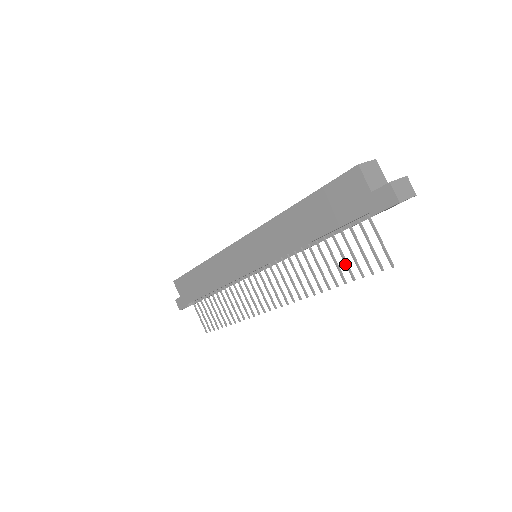
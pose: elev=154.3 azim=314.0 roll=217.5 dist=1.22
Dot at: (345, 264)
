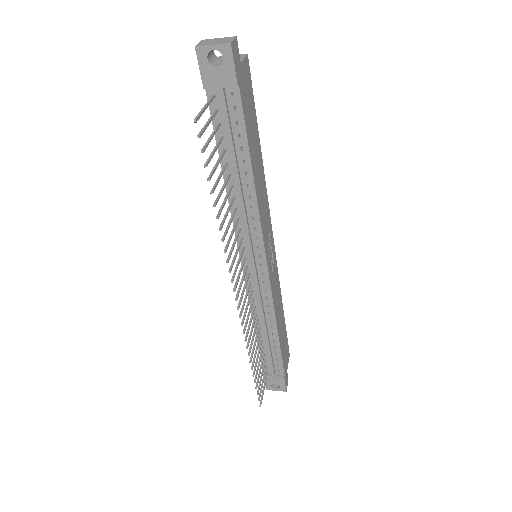
Dot at: (213, 170)
